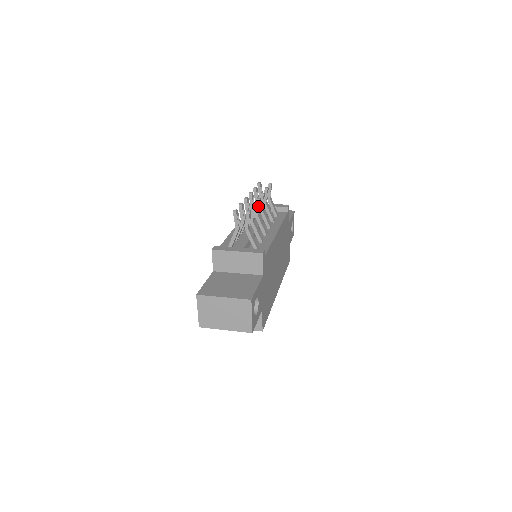
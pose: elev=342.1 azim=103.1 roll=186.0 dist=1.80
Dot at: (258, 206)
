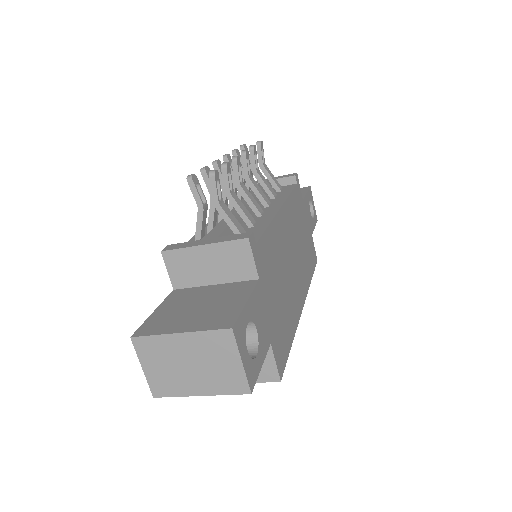
Dot at: (237, 169)
